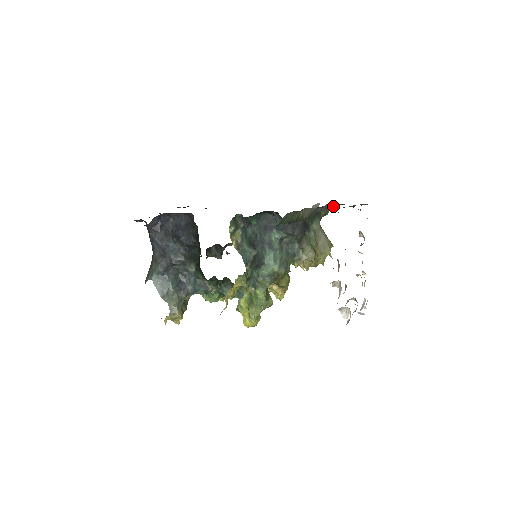
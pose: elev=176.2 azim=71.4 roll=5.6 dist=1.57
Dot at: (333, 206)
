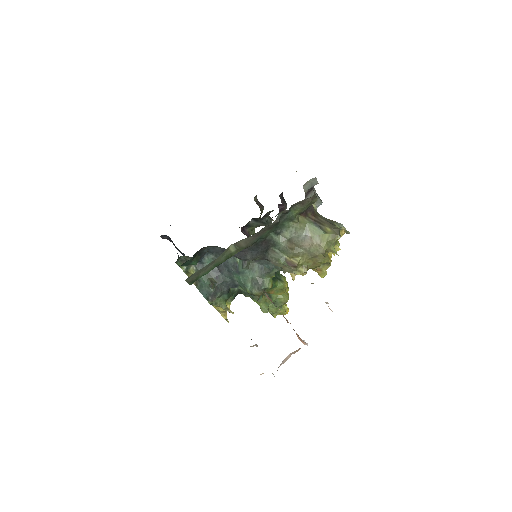
Dot at: (310, 197)
